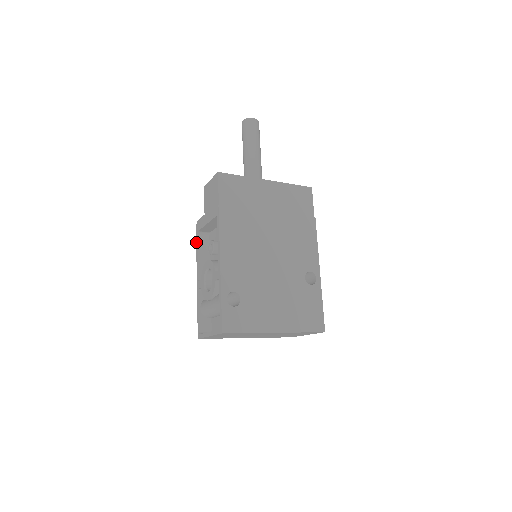
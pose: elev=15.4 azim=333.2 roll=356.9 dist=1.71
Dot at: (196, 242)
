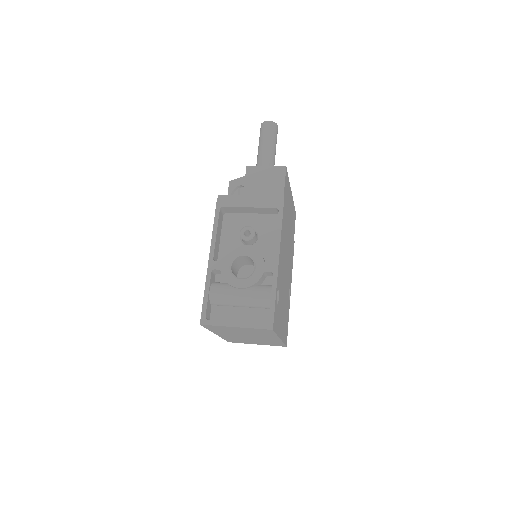
Dot at: (215, 217)
